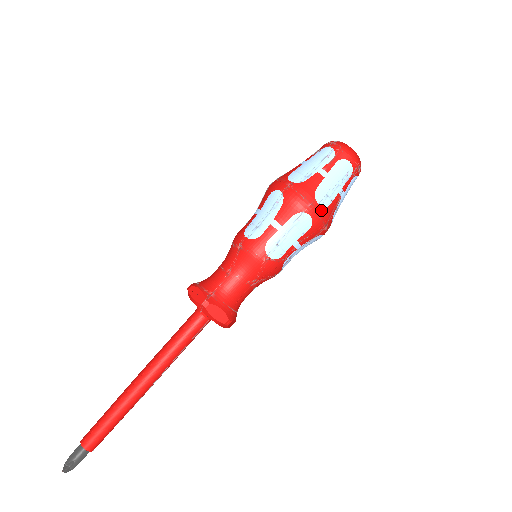
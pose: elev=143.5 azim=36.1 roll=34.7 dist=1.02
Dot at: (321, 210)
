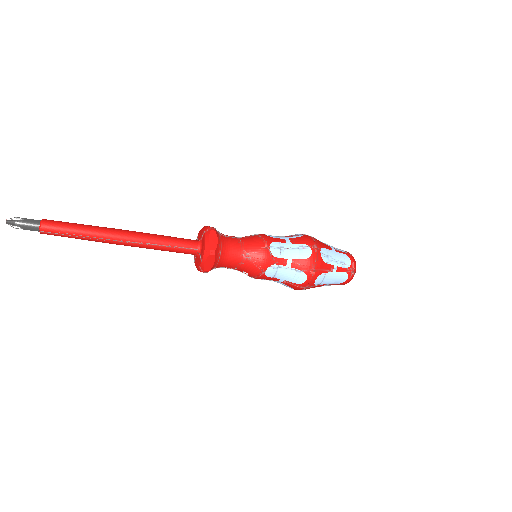
Dot at: (319, 257)
